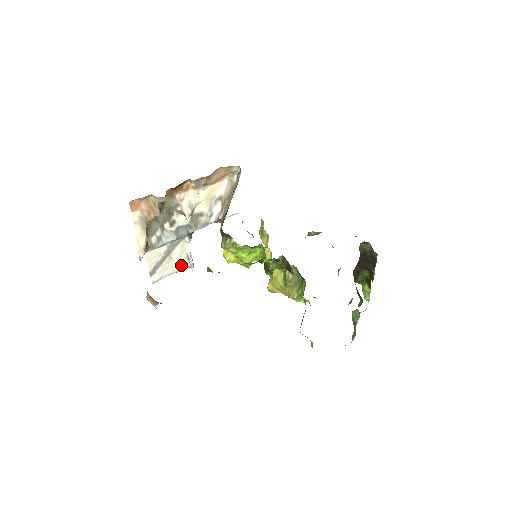
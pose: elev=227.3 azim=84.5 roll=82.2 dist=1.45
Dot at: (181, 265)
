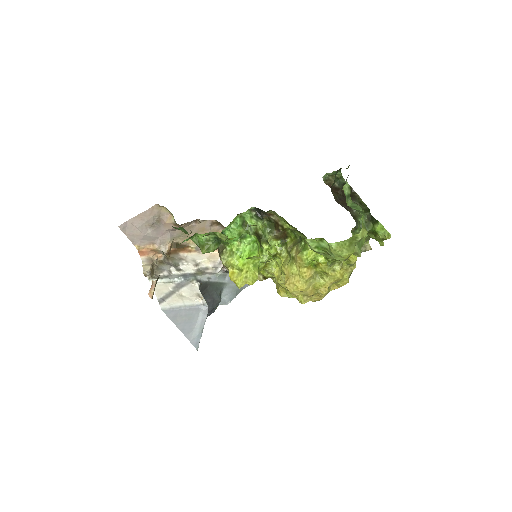
Dot at: (193, 301)
